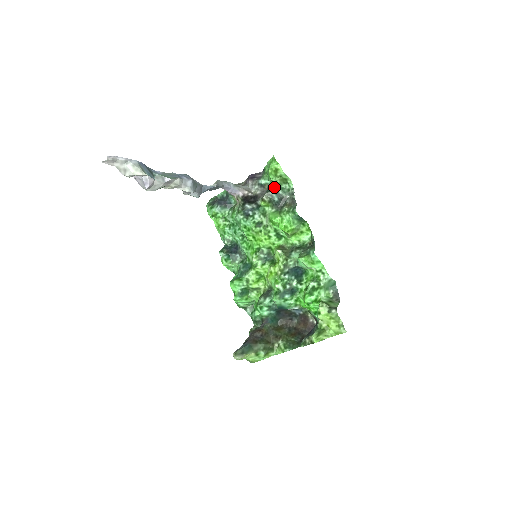
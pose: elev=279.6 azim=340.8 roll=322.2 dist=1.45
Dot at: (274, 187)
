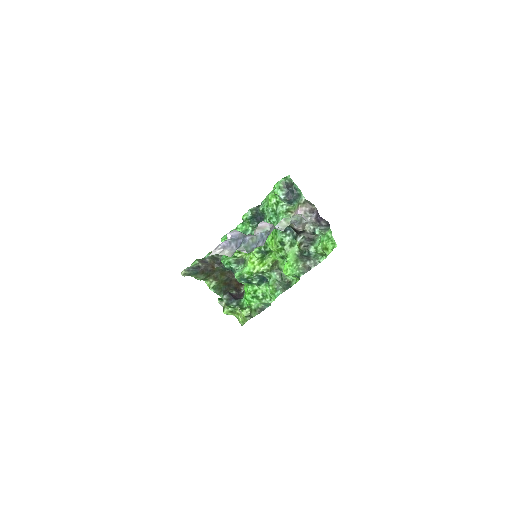
Dot at: (313, 251)
